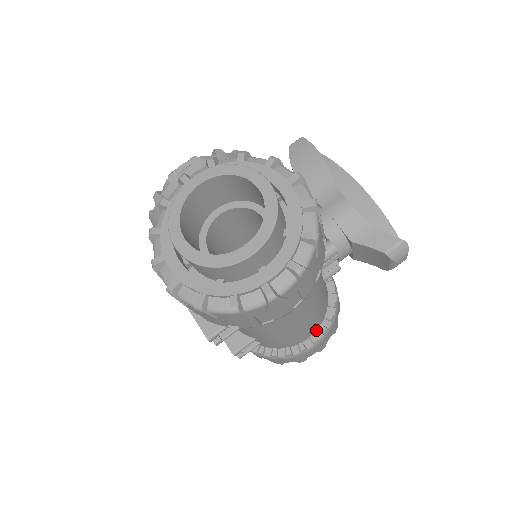
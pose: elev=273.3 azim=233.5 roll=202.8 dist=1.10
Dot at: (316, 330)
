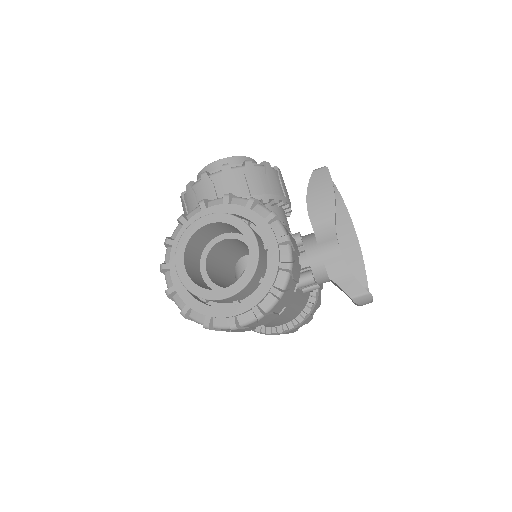
Dot at: (290, 321)
